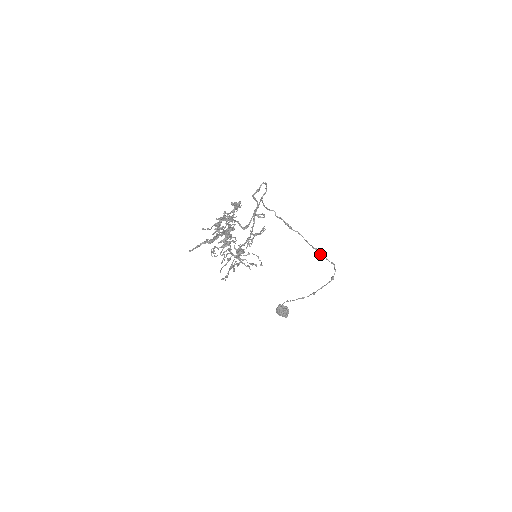
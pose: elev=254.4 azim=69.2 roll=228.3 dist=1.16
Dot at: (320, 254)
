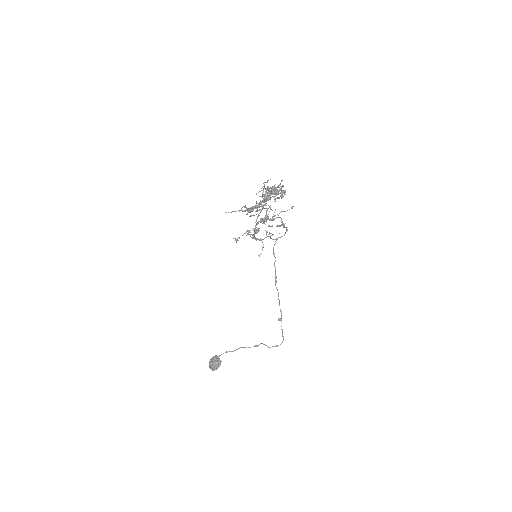
Dot at: (281, 320)
